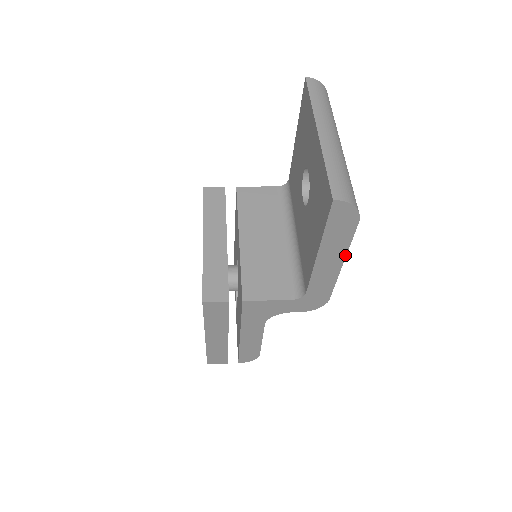
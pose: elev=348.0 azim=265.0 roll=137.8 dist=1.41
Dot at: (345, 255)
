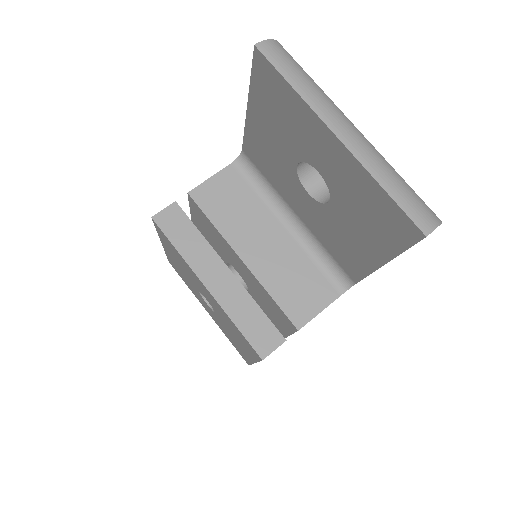
Dot at: occluded
